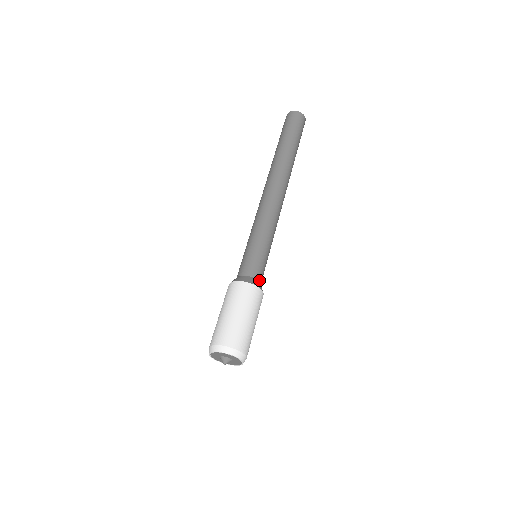
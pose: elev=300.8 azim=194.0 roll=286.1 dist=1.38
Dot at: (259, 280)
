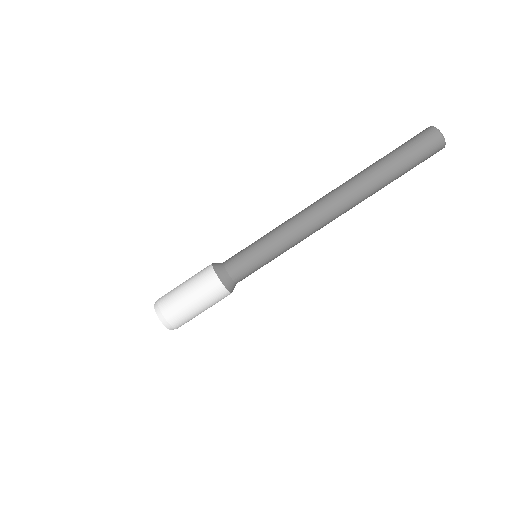
Dot at: occluded
